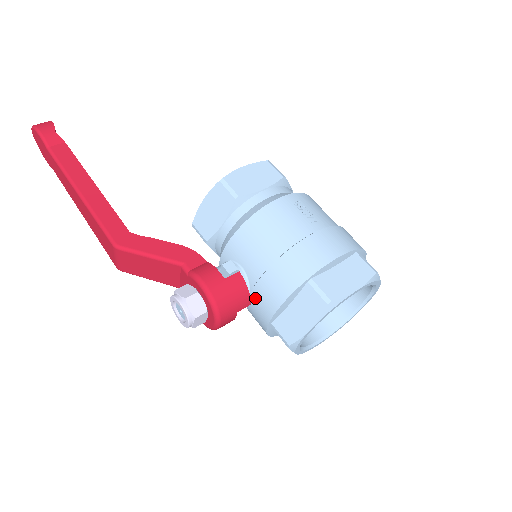
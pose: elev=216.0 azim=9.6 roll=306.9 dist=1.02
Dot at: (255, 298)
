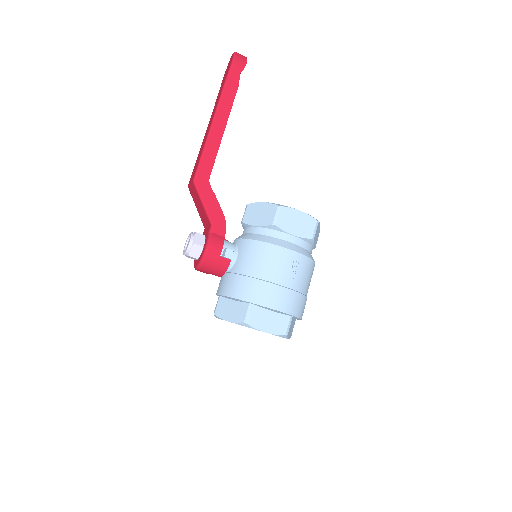
Dot at: (226, 278)
